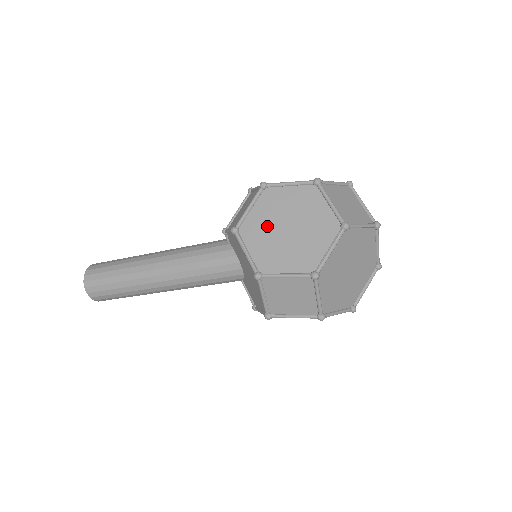
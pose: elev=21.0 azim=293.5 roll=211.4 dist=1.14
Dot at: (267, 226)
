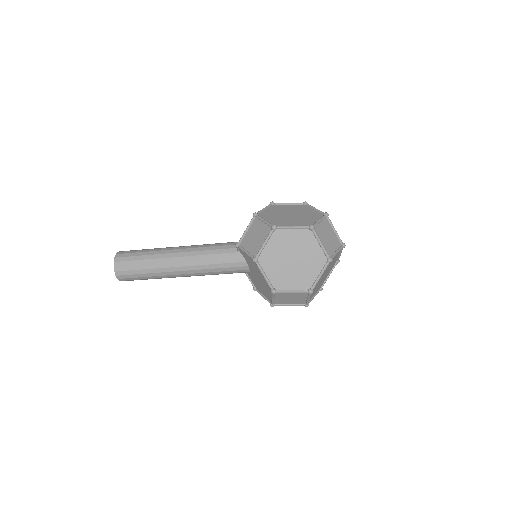
Dot at: (278, 257)
